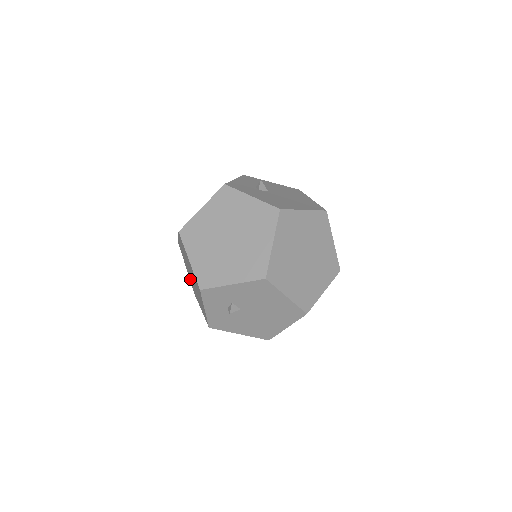
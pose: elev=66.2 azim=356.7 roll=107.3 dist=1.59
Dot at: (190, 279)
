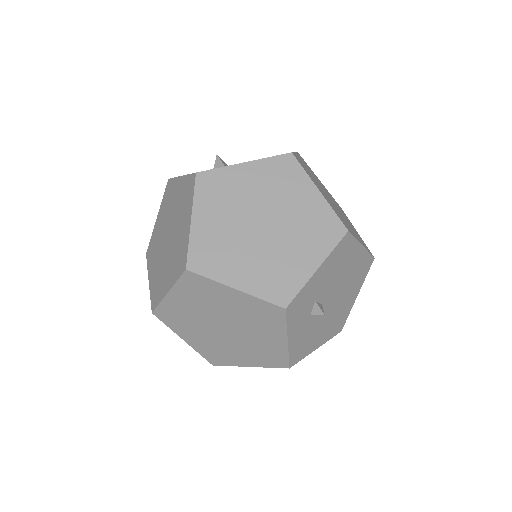
Dot at: (201, 346)
